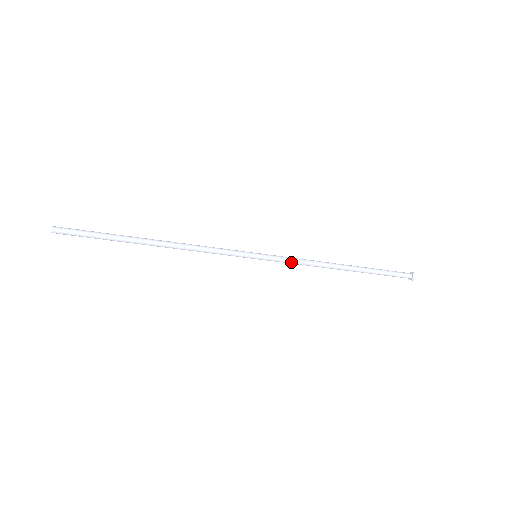
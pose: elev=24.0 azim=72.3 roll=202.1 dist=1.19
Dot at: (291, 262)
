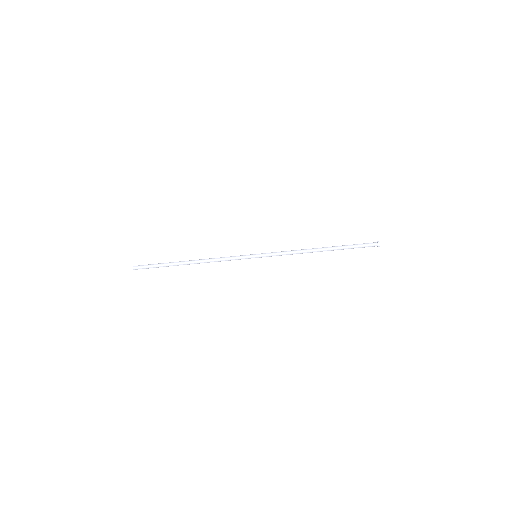
Dot at: (280, 253)
